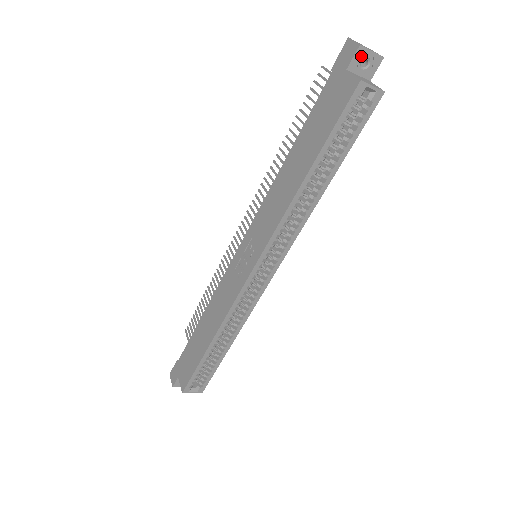
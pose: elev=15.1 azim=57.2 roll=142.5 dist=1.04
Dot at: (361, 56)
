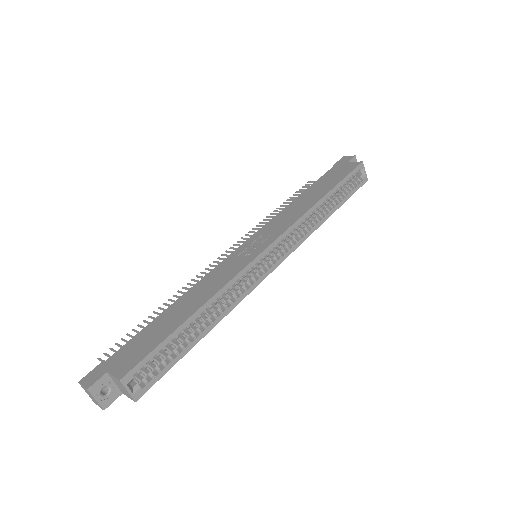
Dot at: occluded
